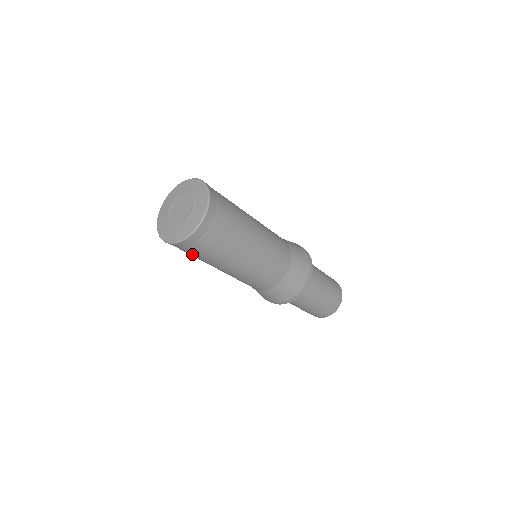
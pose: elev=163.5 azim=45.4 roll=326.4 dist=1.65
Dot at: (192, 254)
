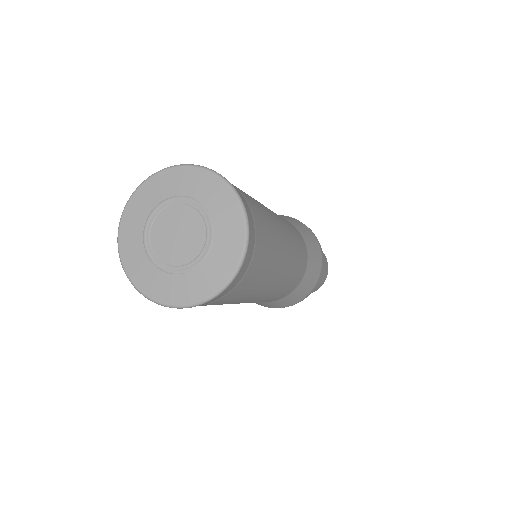
Dot at: occluded
